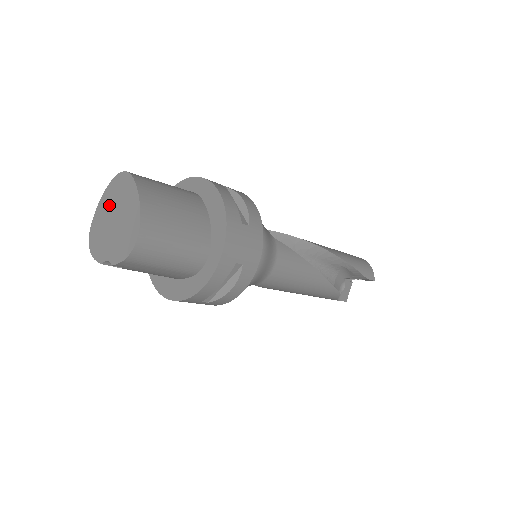
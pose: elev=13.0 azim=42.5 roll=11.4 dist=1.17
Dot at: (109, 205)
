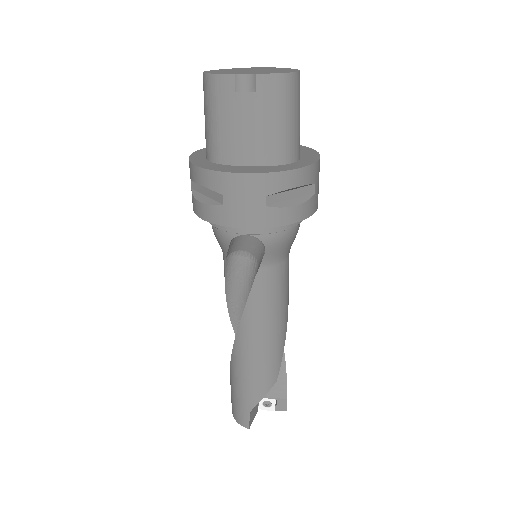
Dot at: (241, 69)
